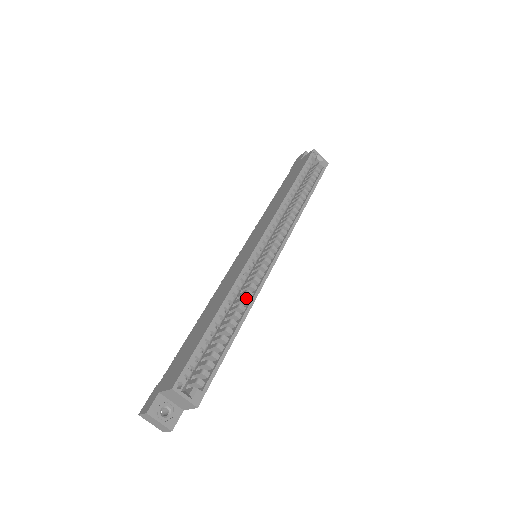
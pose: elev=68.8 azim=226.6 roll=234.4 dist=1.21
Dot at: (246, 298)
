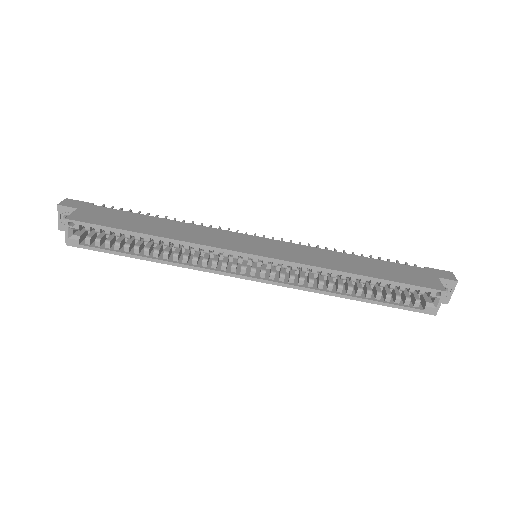
Dot at: (187, 259)
